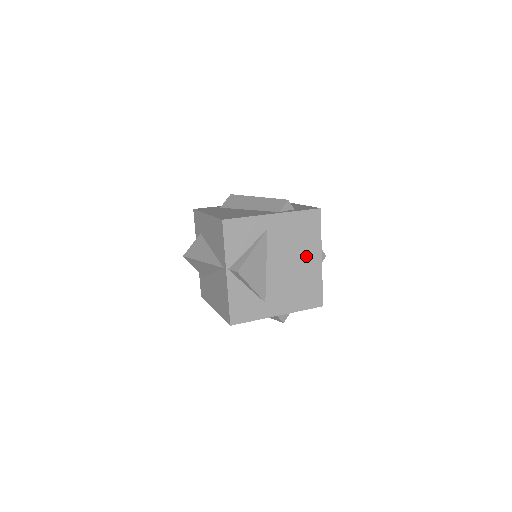
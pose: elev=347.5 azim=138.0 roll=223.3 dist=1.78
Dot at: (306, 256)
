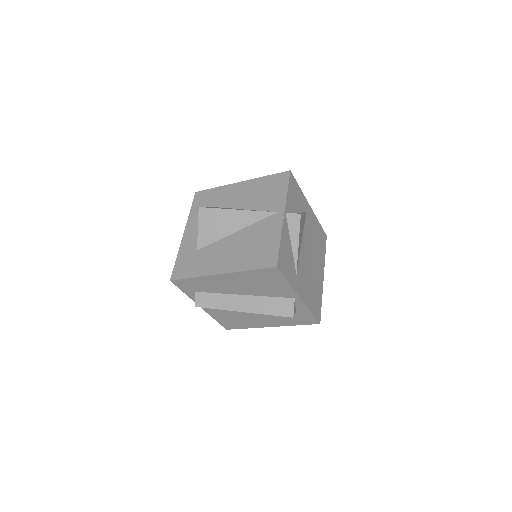
Dot at: (318, 263)
